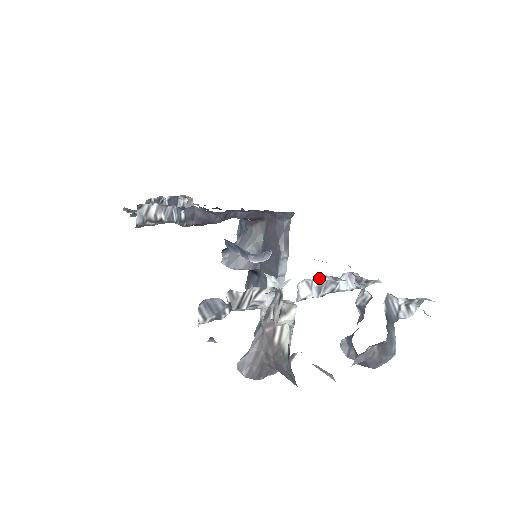
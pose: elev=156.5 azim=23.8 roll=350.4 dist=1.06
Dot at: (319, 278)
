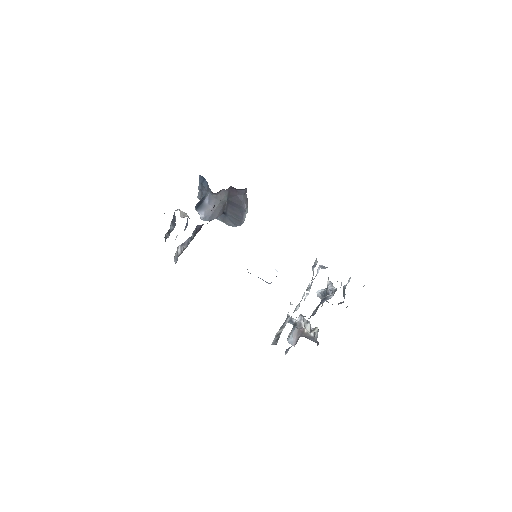
Dot at: (309, 285)
